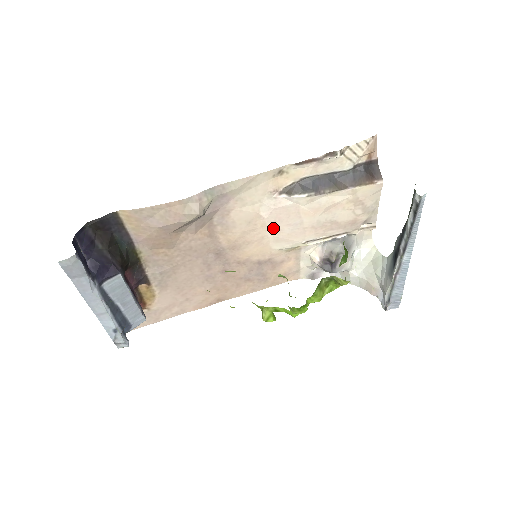
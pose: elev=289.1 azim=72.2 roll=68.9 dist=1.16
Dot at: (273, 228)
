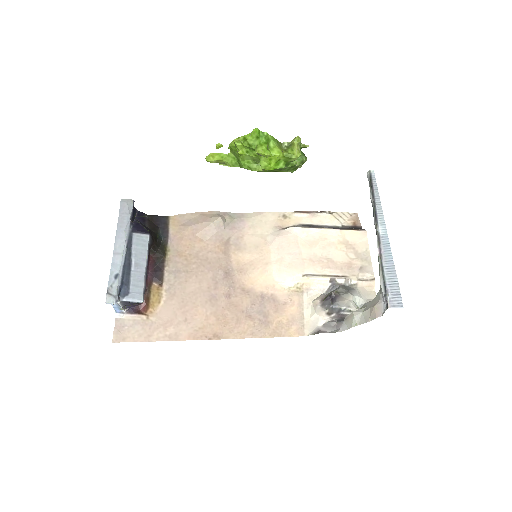
Dot at: (276, 256)
